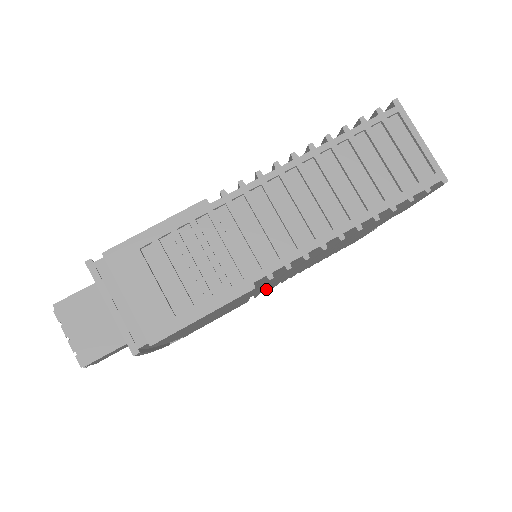
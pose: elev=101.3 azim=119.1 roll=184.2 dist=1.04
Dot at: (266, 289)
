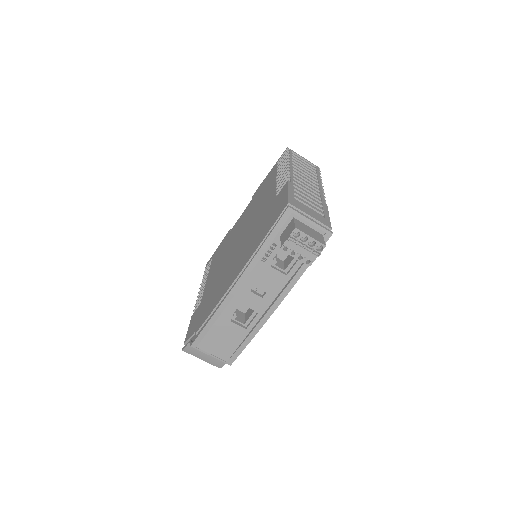
Dot at: occluded
